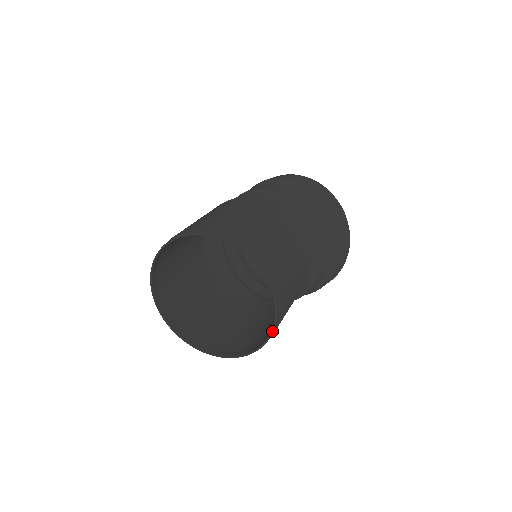
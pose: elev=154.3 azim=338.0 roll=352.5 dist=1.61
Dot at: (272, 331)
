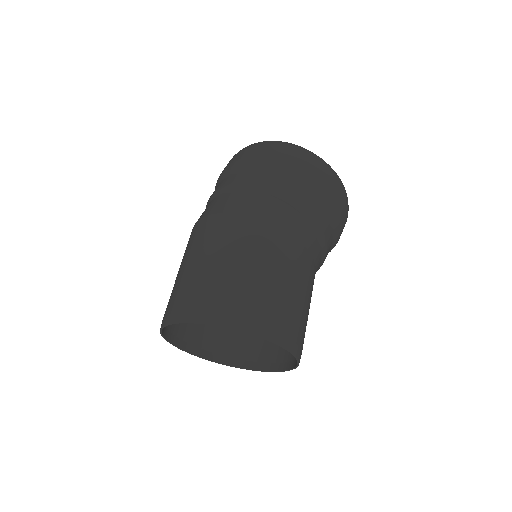
Dot at: occluded
